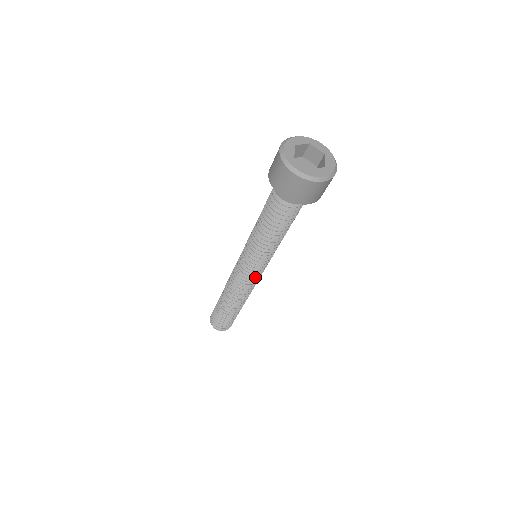
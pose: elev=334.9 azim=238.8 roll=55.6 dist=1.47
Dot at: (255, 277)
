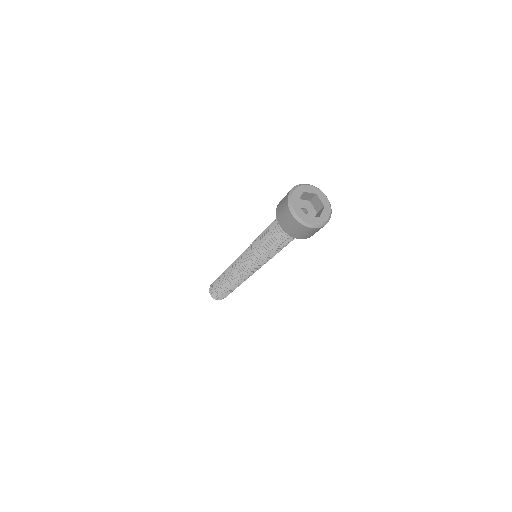
Dot at: (250, 271)
